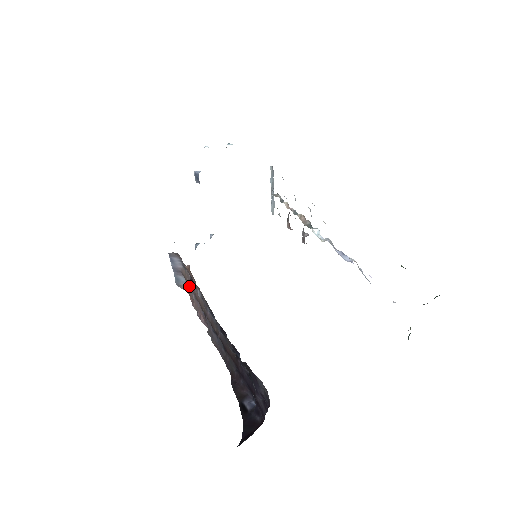
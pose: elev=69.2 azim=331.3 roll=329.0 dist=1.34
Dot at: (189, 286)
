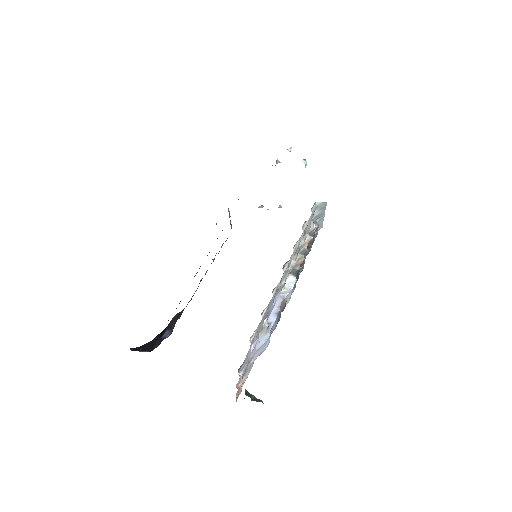
Dot at: occluded
